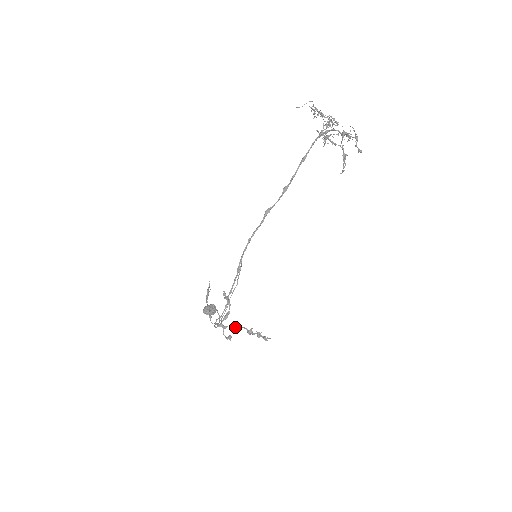
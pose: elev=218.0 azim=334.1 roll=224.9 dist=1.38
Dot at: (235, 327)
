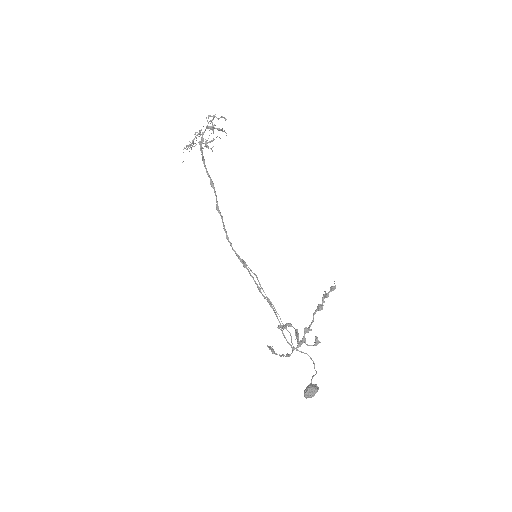
Dot at: (309, 327)
